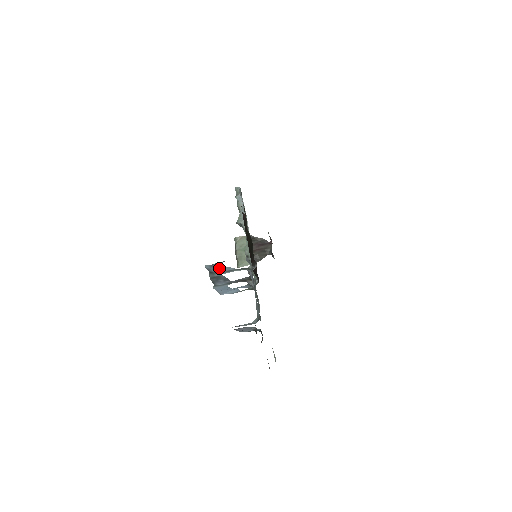
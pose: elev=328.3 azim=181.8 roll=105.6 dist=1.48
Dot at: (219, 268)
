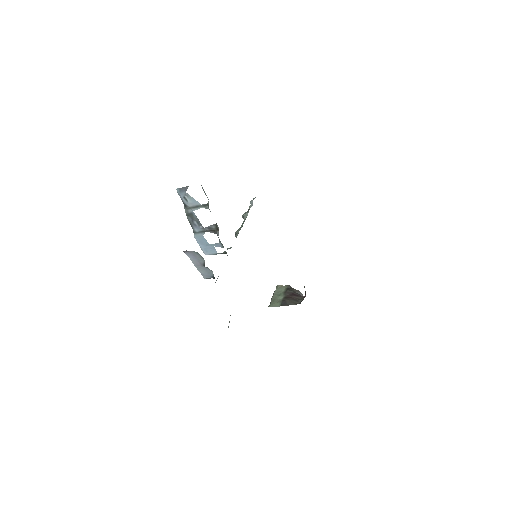
Dot at: (188, 198)
